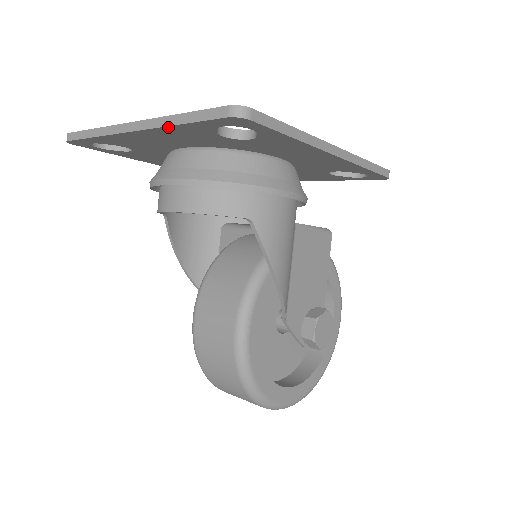
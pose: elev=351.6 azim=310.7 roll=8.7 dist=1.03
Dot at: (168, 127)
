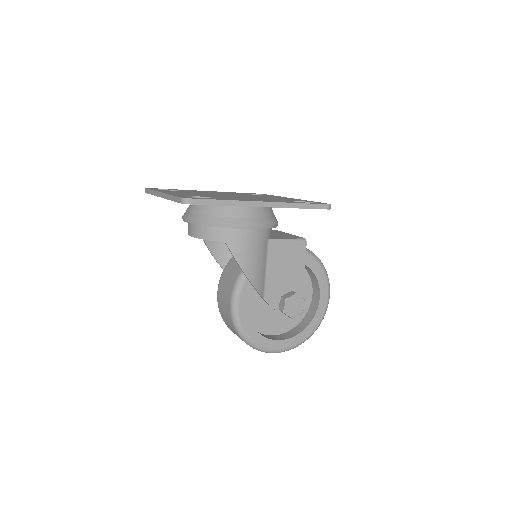
Dot at: occluded
